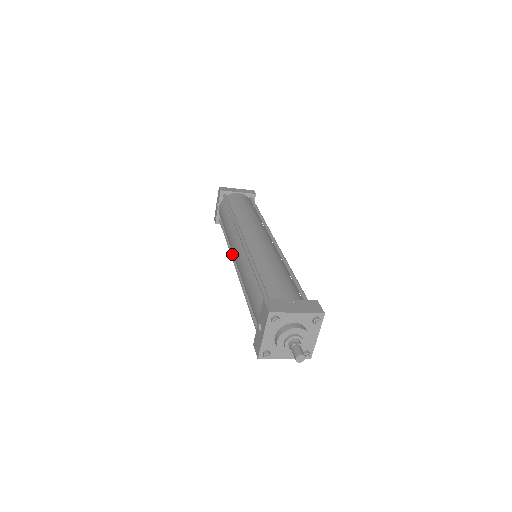
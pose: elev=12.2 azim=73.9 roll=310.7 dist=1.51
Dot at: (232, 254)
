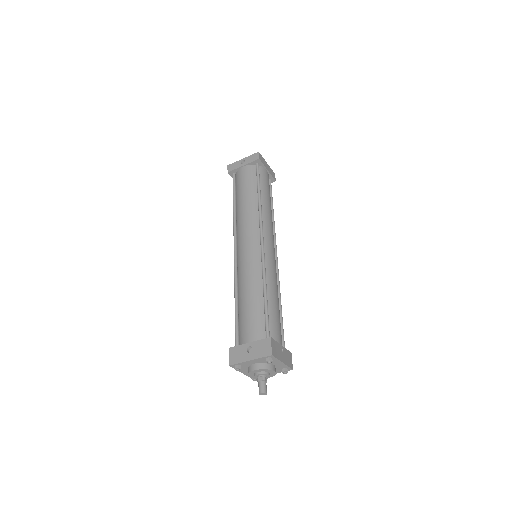
Dot at: (236, 231)
